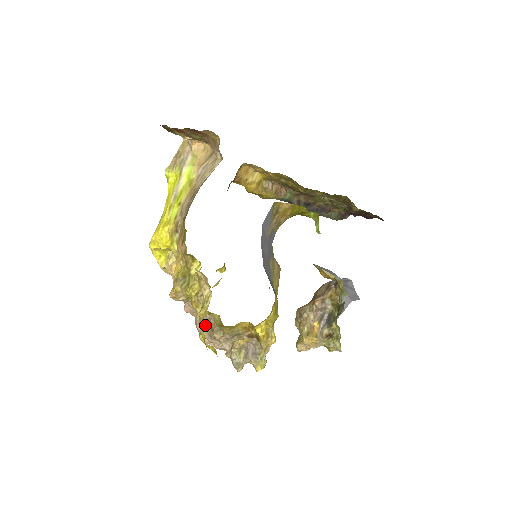
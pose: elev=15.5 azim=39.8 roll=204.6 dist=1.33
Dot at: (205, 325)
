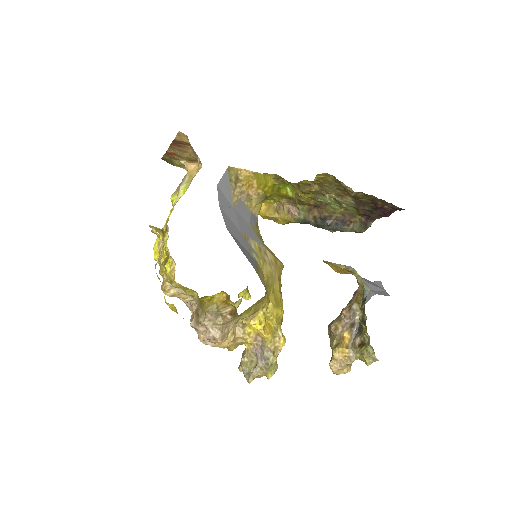
Dot at: (193, 313)
